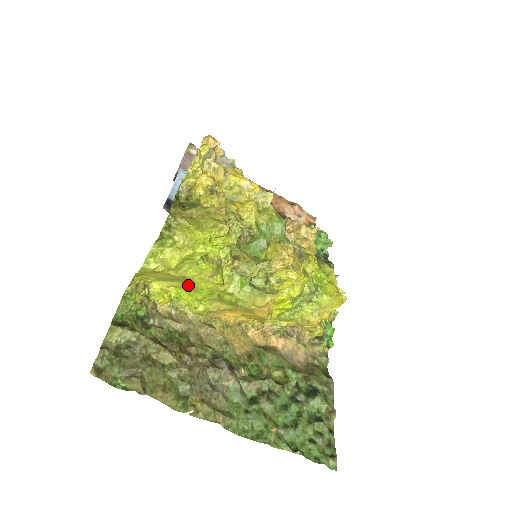
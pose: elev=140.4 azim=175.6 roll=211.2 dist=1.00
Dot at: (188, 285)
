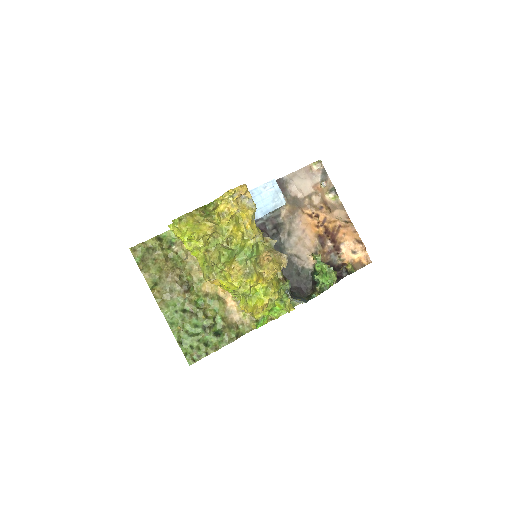
Dot at: occluded
